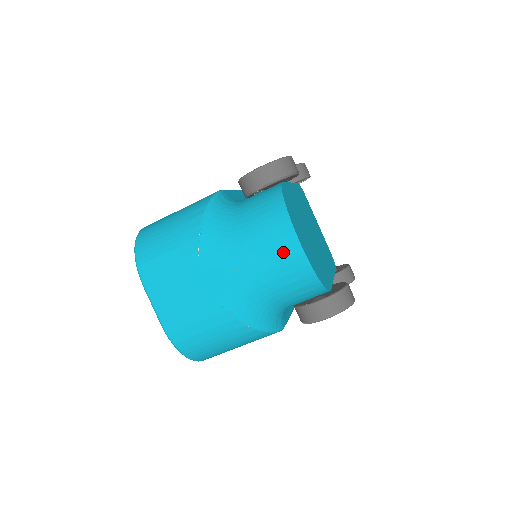
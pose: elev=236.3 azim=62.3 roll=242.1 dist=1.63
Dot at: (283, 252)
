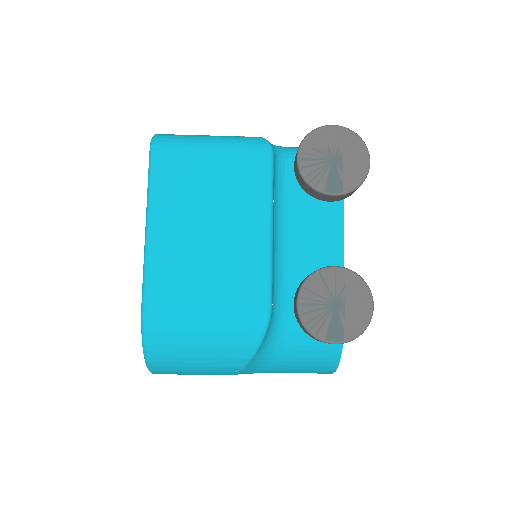
Dot at: occluded
